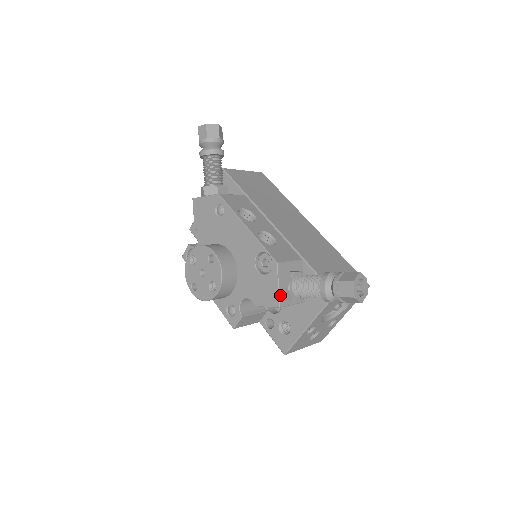
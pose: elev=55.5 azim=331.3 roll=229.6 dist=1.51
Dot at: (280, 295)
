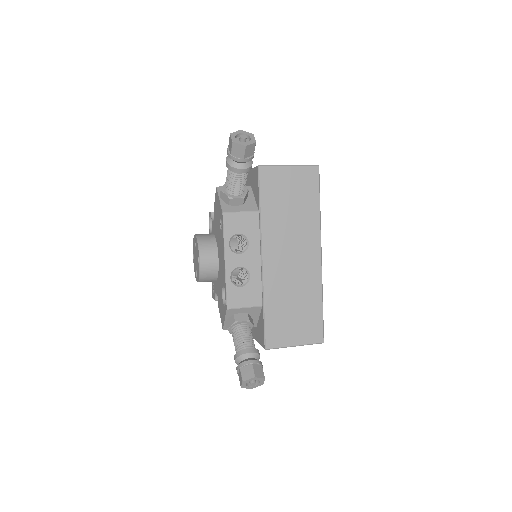
Dot at: (225, 324)
